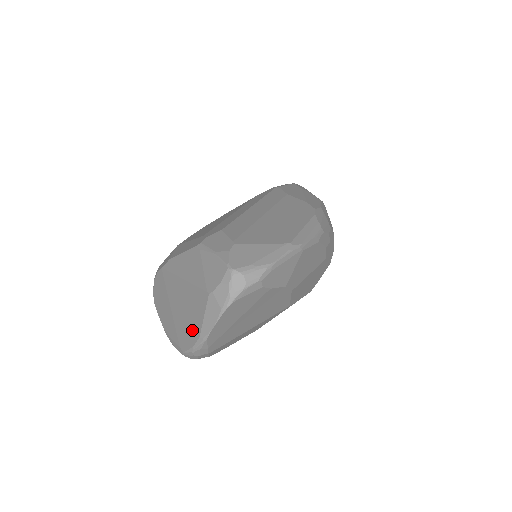
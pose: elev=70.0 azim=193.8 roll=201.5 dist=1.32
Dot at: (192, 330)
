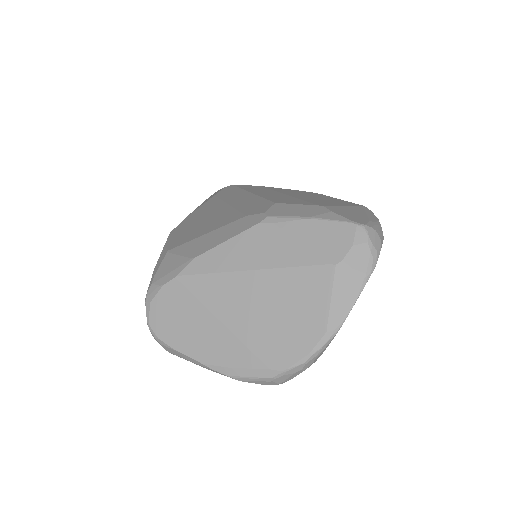
Dot at: (301, 330)
